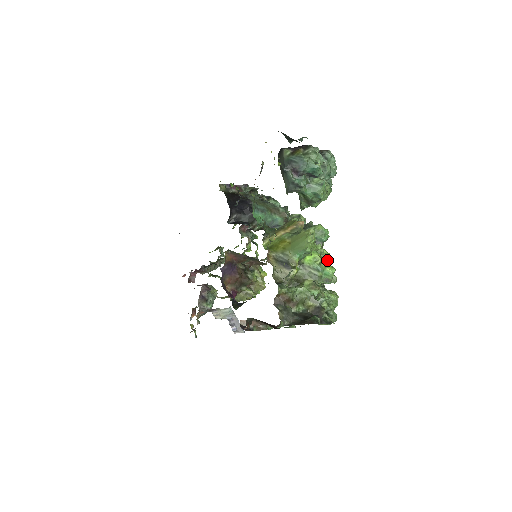
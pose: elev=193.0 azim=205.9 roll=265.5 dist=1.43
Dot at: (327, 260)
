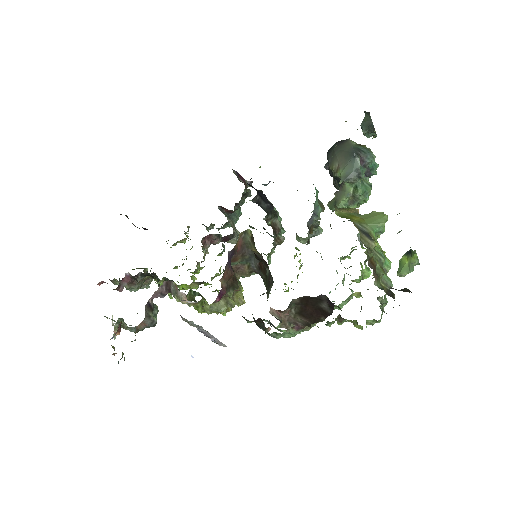
Dot at: occluded
